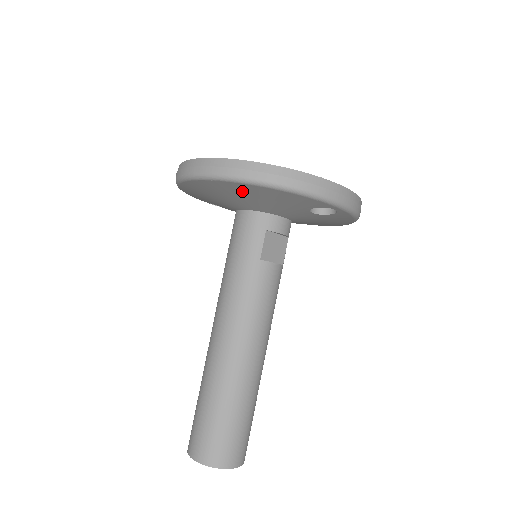
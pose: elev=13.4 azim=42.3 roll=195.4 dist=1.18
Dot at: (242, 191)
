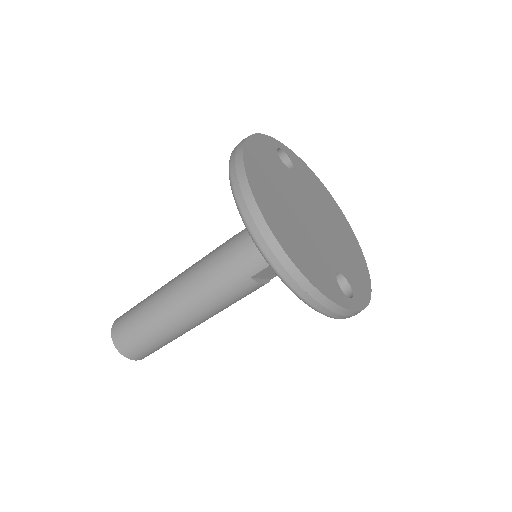
Dot at: occluded
